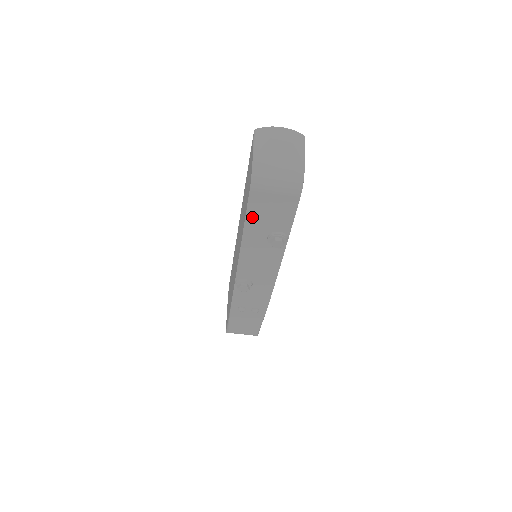
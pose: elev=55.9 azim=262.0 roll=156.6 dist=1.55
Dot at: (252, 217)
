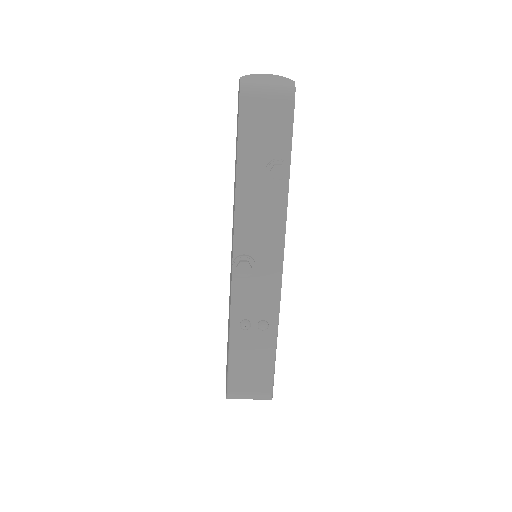
Dot at: (245, 138)
